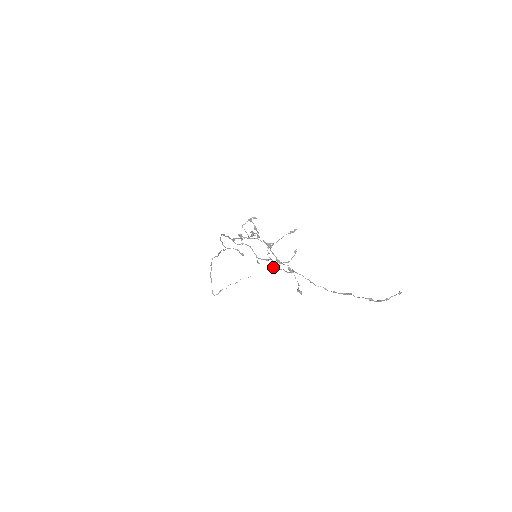
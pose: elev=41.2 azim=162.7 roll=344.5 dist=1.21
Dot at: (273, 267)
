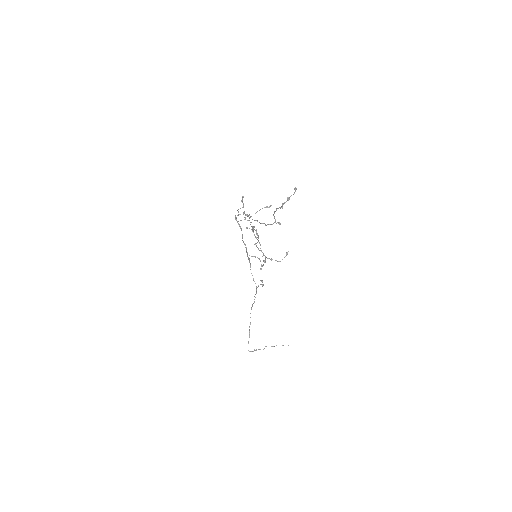
Dot at: occluded
